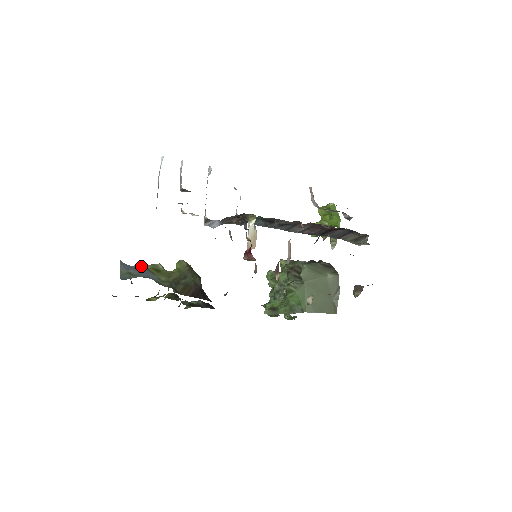
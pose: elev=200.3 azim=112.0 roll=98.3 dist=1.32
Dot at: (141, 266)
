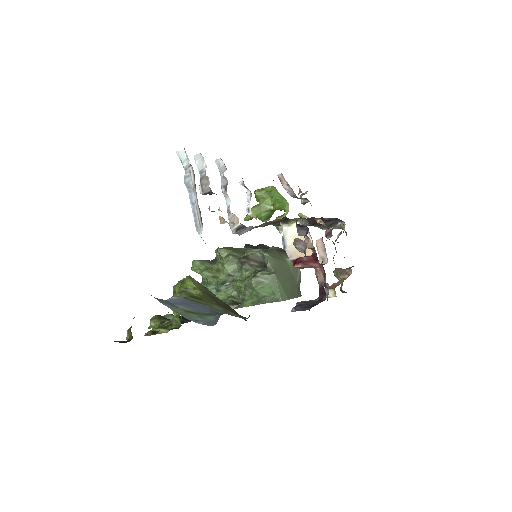
Dot at: (179, 297)
